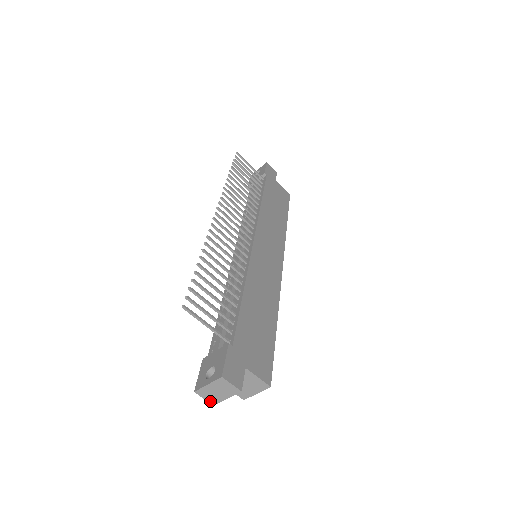
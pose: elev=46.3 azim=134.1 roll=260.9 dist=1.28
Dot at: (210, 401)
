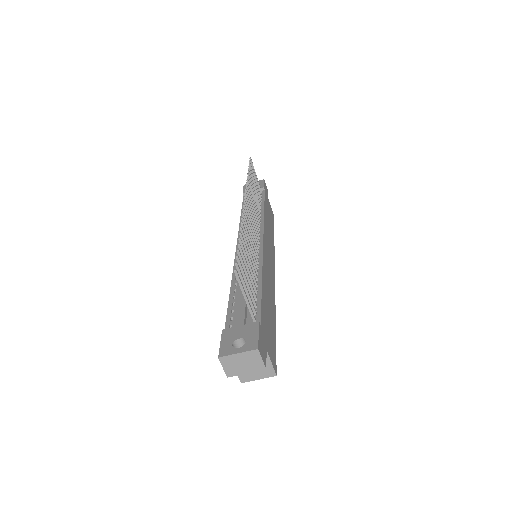
Dot at: (227, 372)
